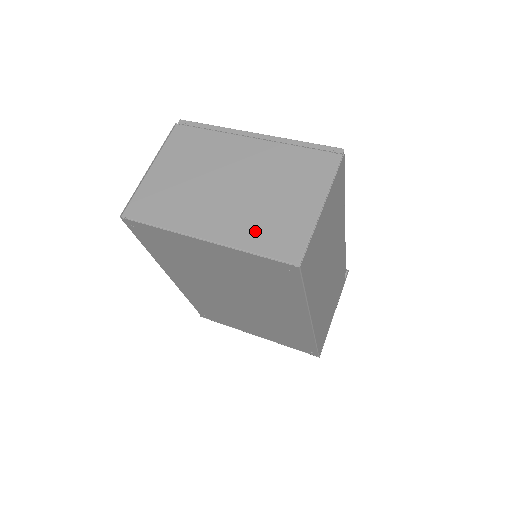
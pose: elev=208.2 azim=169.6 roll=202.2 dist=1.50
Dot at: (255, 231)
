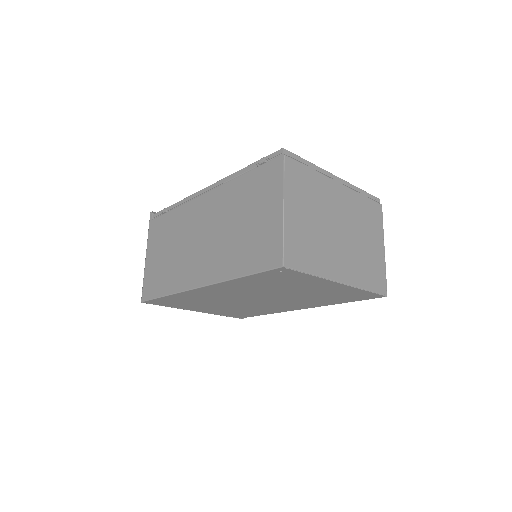
Dot at: (363, 272)
